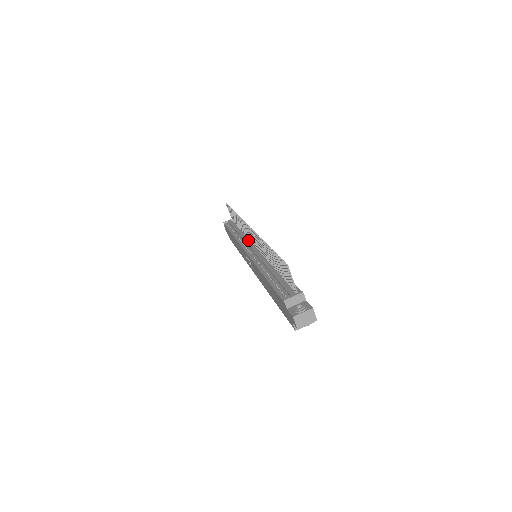
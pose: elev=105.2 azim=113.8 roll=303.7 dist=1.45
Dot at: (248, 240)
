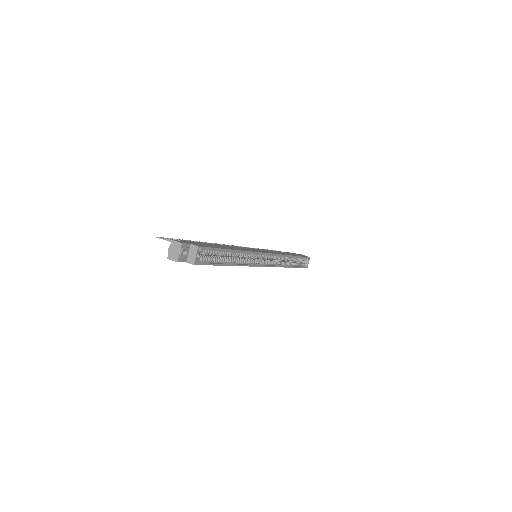
Dot at: occluded
